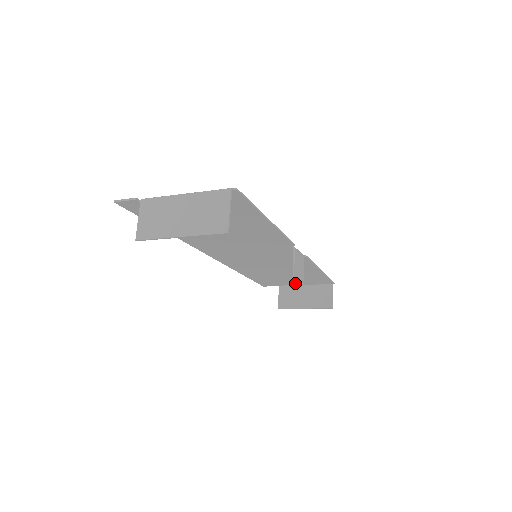
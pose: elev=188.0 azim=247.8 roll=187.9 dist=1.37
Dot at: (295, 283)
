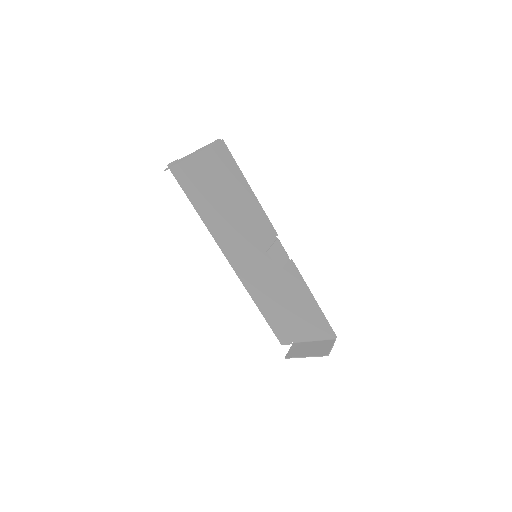
Dot at: (304, 335)
